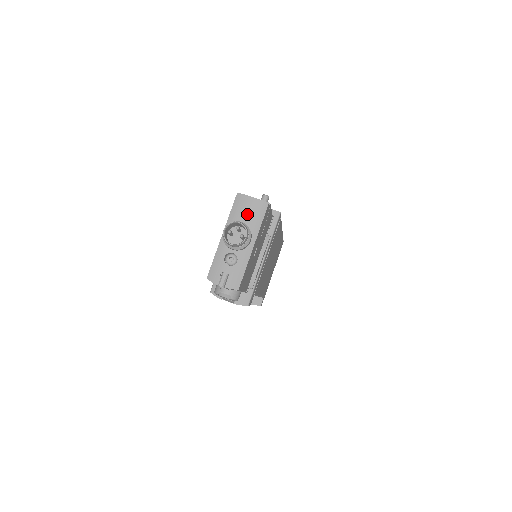
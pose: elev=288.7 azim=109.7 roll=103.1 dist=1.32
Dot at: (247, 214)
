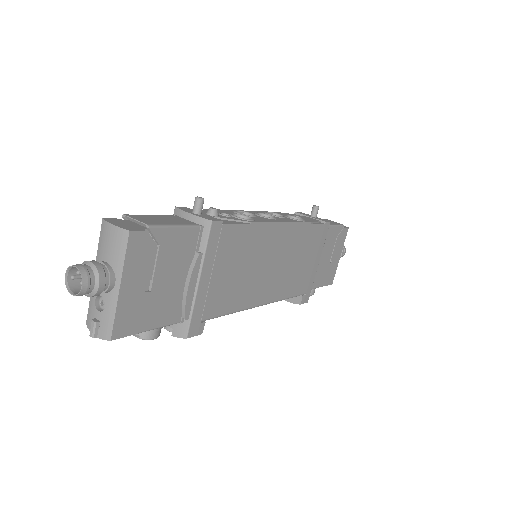
Dot at: (109, 247)
